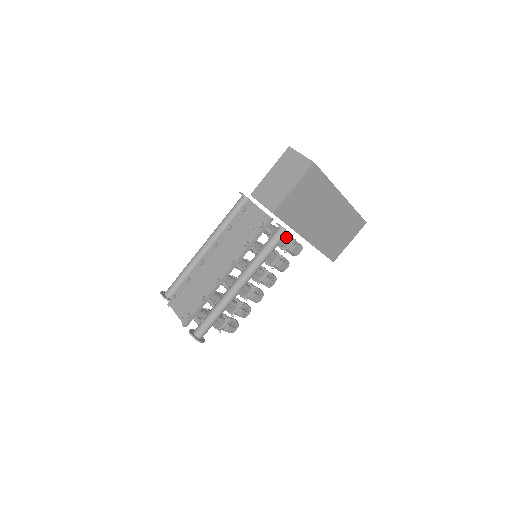
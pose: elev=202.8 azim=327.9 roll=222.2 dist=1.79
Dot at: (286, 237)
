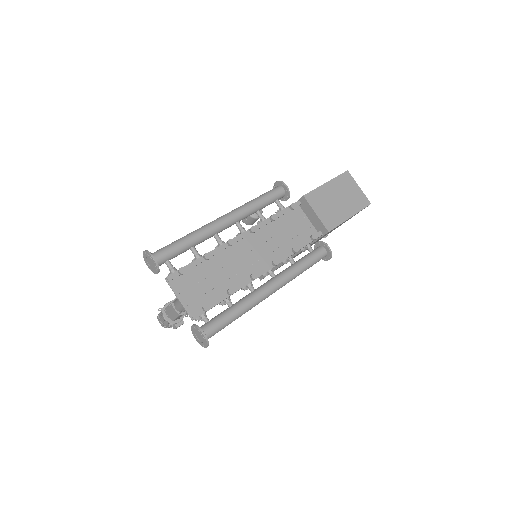
Dot at: occluded
